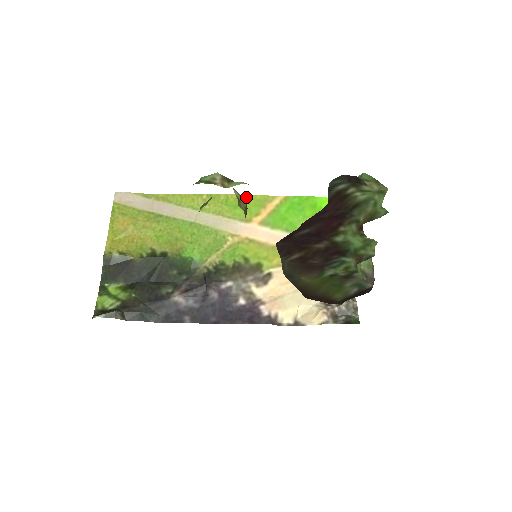
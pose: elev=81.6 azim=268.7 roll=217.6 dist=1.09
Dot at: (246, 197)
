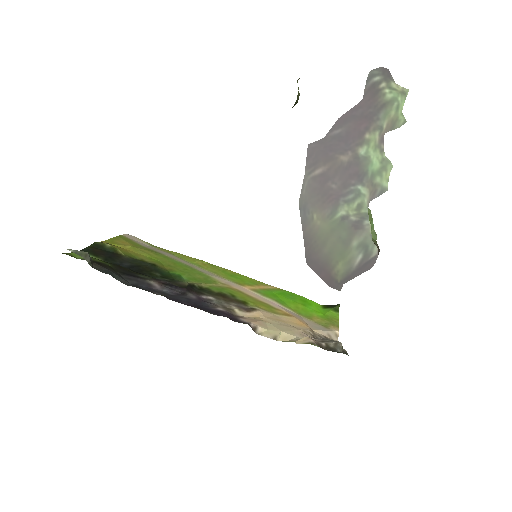
Dot at: (243, 276)
